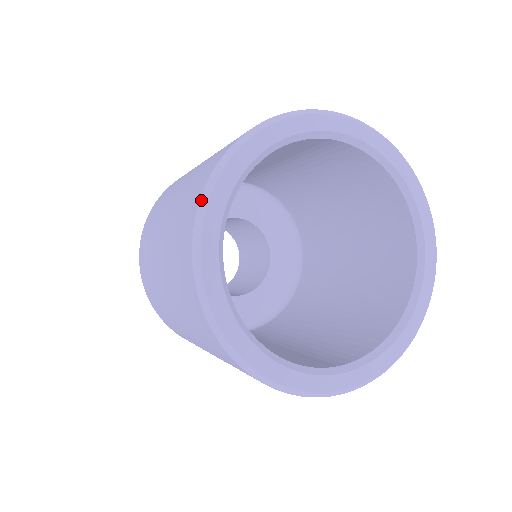
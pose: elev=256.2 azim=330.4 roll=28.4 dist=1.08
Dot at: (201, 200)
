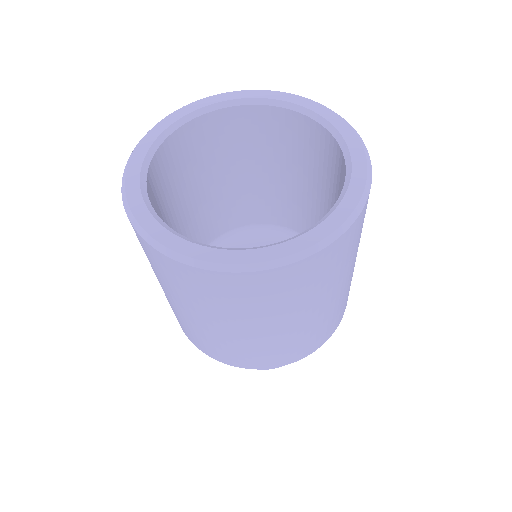
Dot at: (197, 101)
